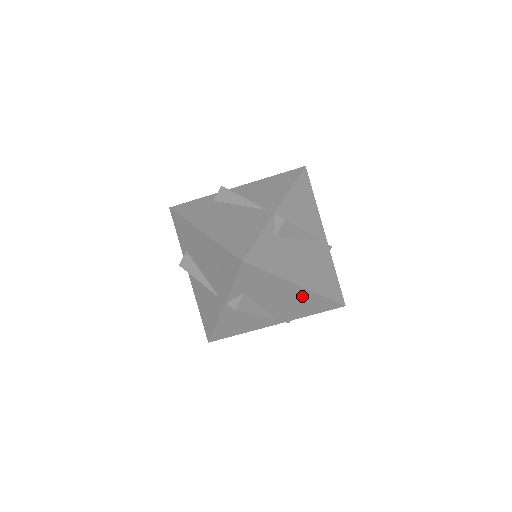
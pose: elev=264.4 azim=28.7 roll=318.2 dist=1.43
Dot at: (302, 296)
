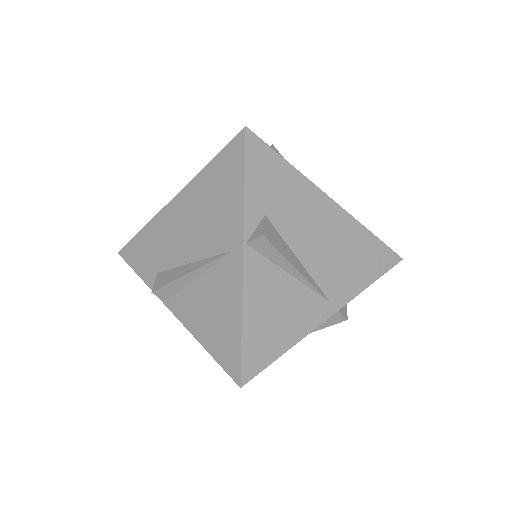
Dot at: (343, 229)
